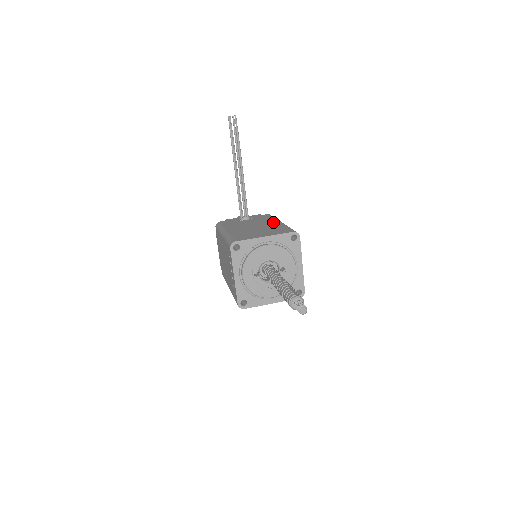
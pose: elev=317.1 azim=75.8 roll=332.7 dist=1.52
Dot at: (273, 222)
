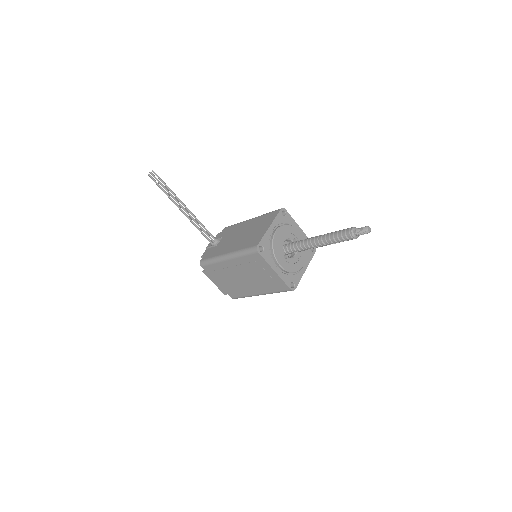
Dot at: (246, 223)
